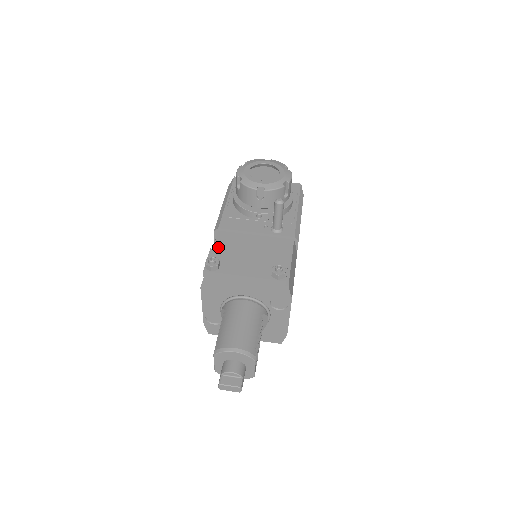
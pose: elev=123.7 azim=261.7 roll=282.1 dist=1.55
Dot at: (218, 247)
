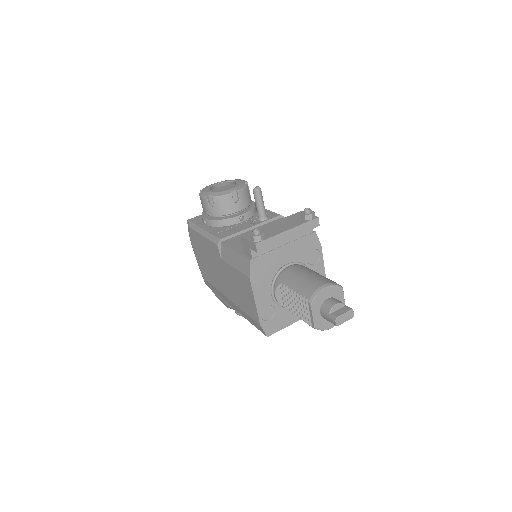
Dot at: (235, 247)
